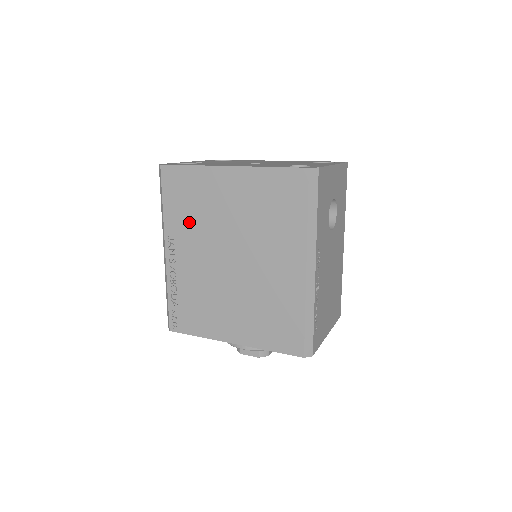
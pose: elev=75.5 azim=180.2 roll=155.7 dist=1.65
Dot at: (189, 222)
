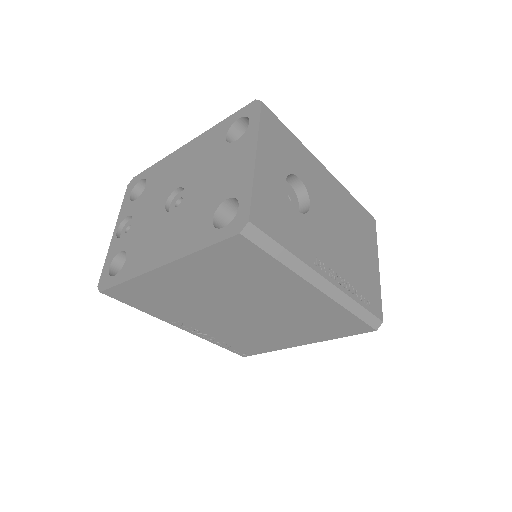
Dot at: (176, 309)
